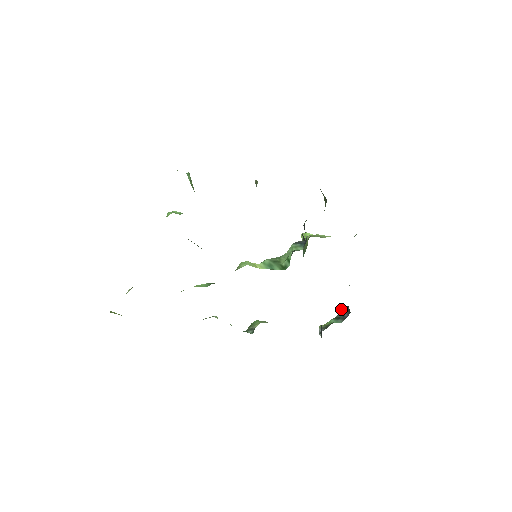
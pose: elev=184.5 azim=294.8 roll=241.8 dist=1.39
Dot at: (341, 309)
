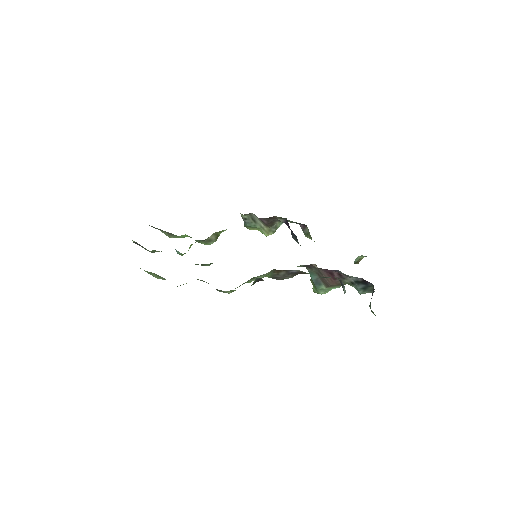
Dot at: (370, 302)
